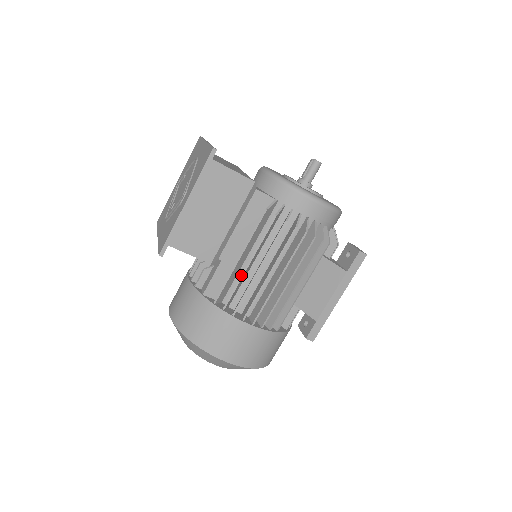
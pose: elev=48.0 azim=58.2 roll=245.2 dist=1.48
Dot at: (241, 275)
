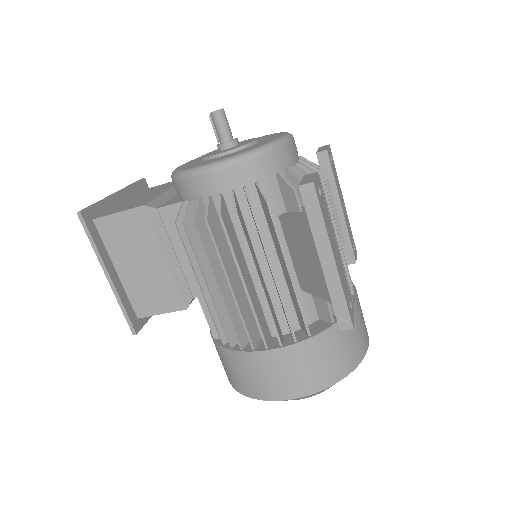
Dot at: occluded
